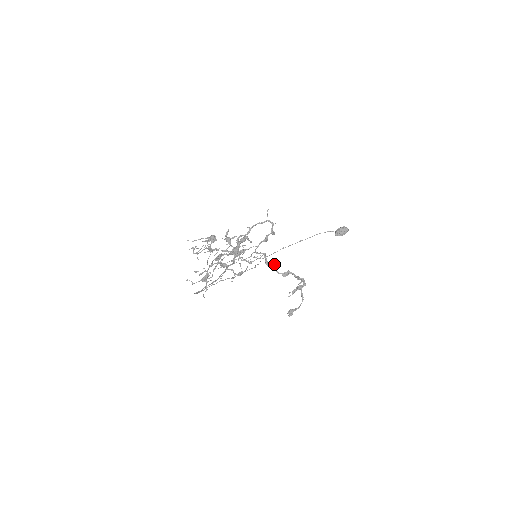
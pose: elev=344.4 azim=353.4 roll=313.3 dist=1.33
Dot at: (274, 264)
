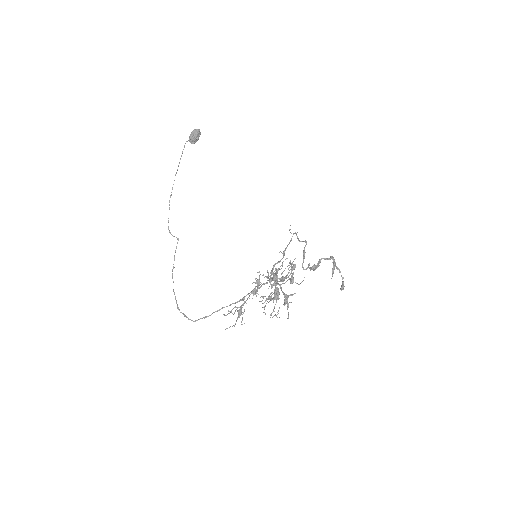
Dot at: (316, 265)
